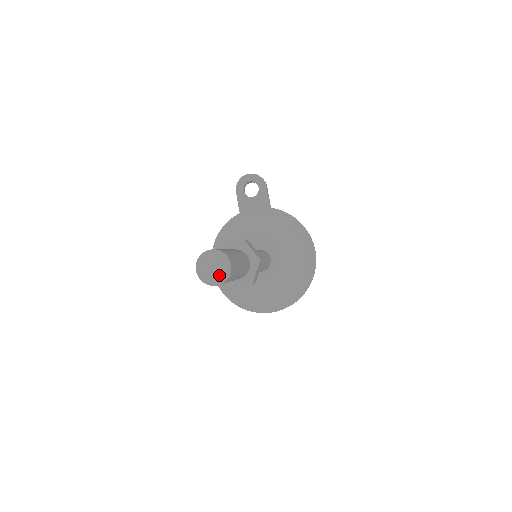
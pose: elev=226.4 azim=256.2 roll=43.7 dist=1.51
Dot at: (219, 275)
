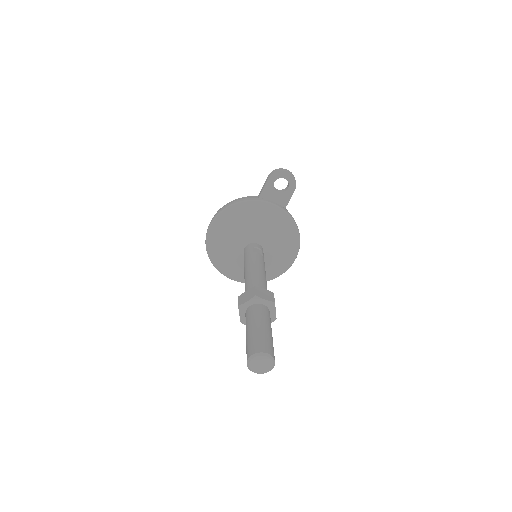
Dot at: (262, 370)
